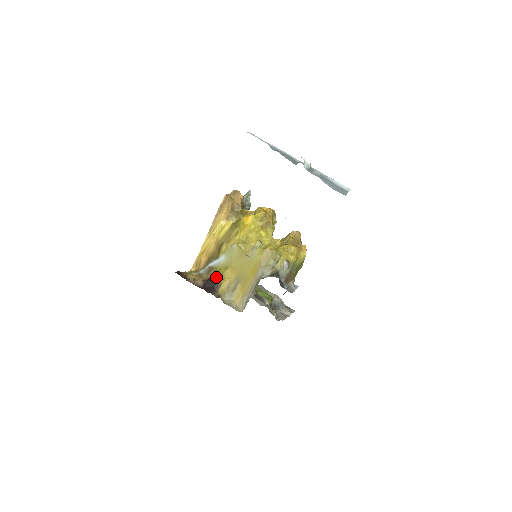
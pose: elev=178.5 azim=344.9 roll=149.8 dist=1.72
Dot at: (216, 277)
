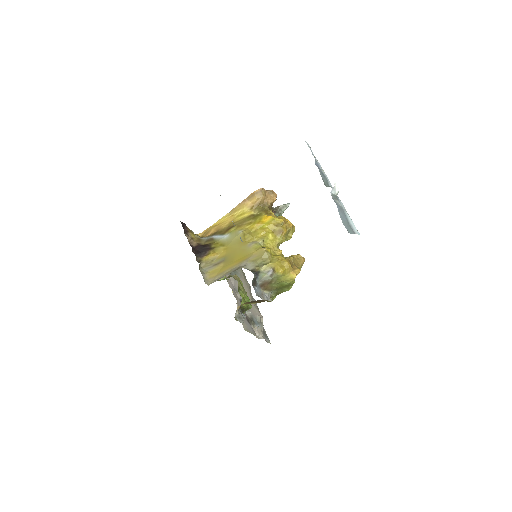
Dot at: (209, 247)
